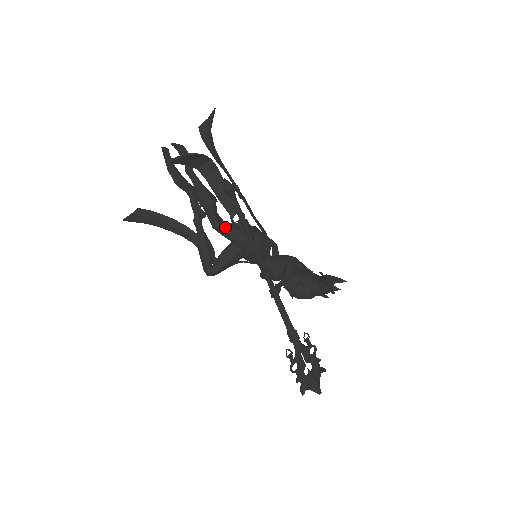
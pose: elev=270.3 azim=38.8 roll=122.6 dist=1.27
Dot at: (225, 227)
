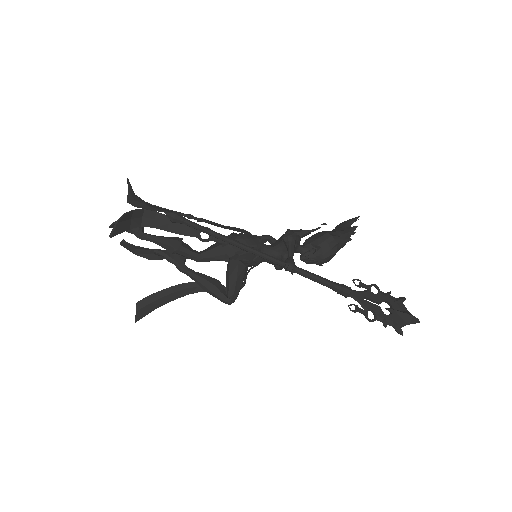
Dot at: (206, 253)
